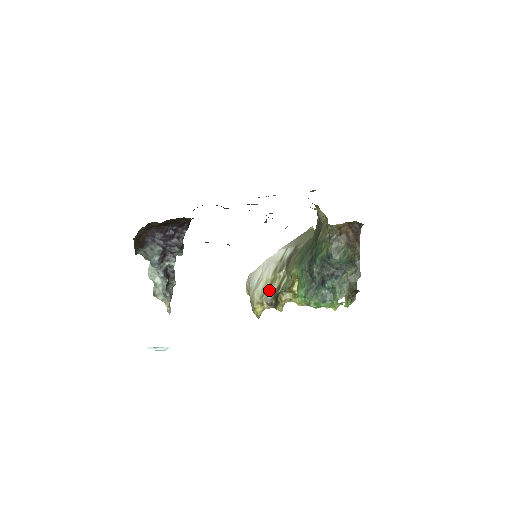
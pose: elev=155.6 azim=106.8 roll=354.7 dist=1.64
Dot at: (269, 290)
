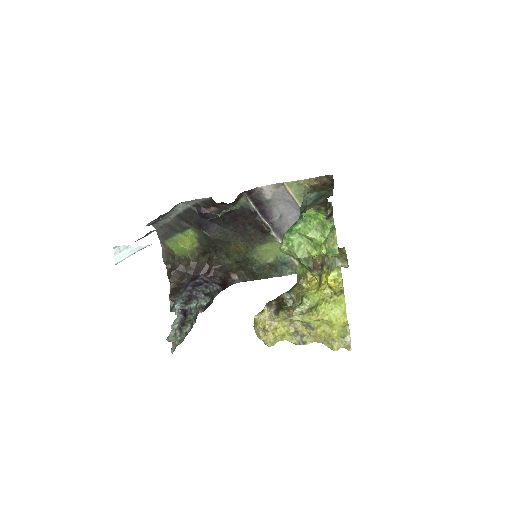
Dot at: occluded
